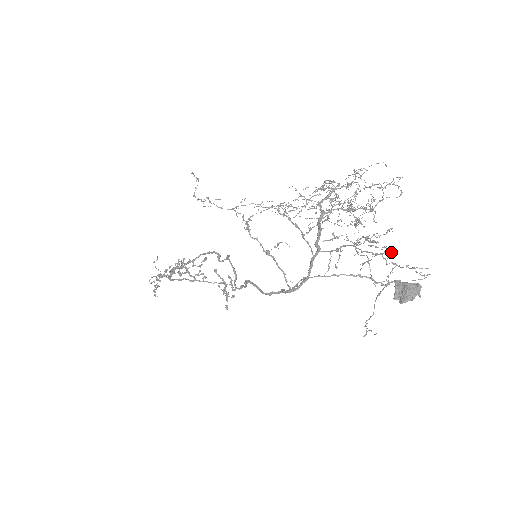
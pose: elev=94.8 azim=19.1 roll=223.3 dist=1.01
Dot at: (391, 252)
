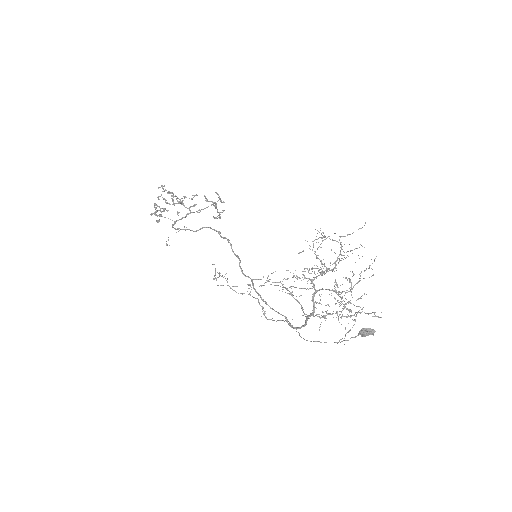
Dot at: occluded
